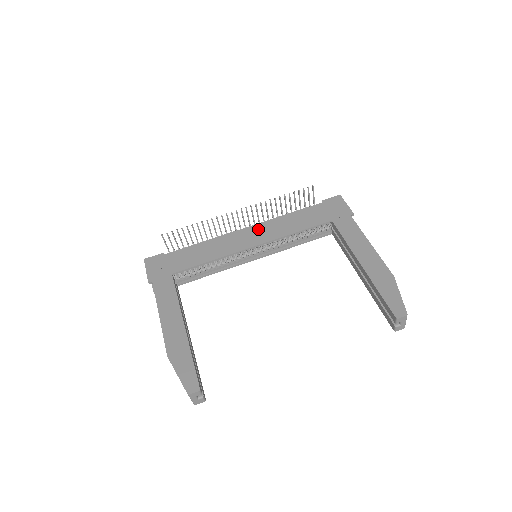
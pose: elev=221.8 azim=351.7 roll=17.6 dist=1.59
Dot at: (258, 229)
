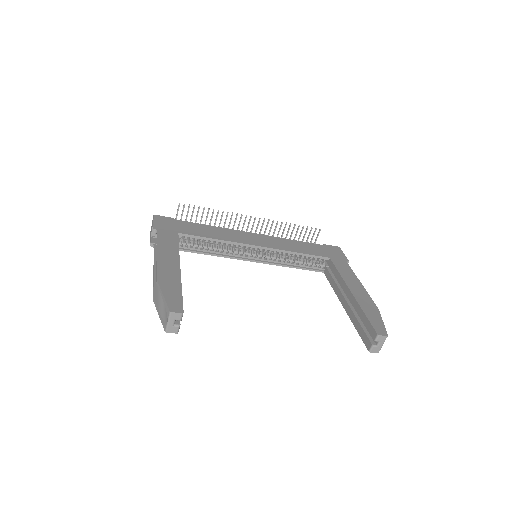
Dot at: (265, 238)
